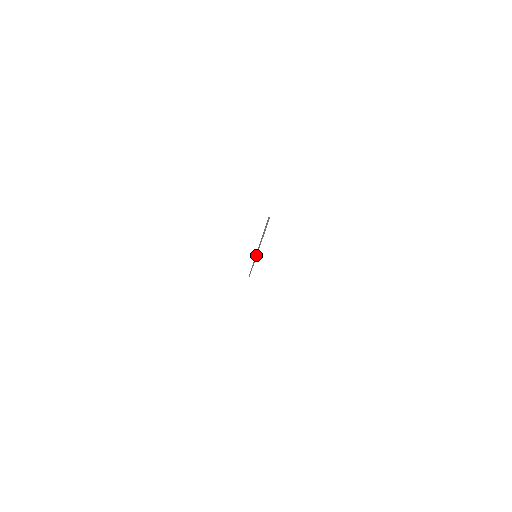
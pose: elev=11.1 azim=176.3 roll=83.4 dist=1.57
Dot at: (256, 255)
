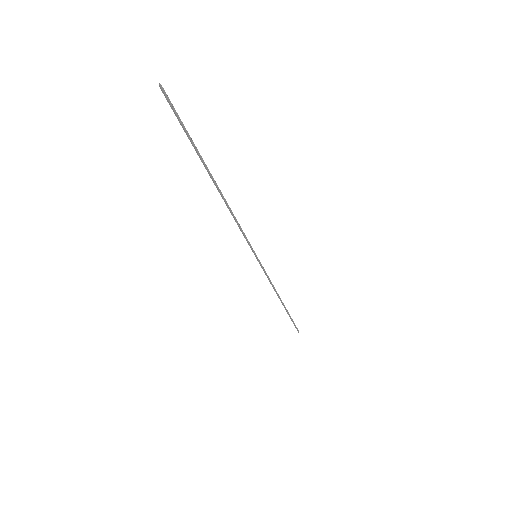
Dot at: (254, 253)
